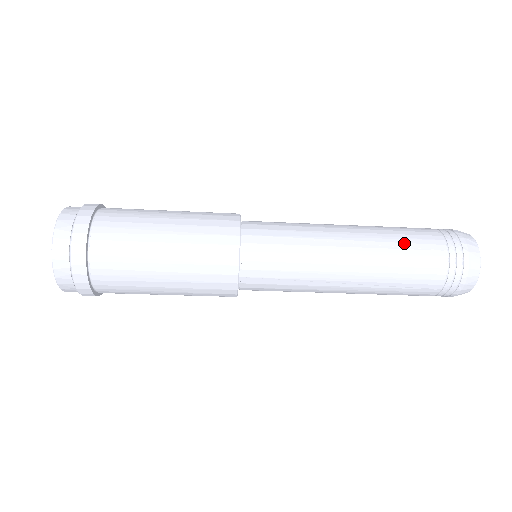
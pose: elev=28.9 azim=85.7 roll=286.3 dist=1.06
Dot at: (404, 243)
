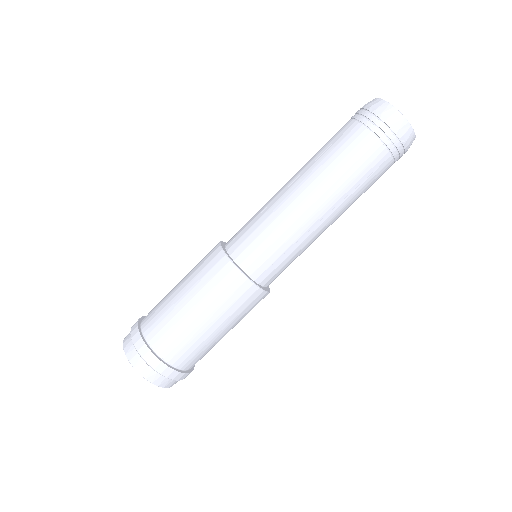
Dot at: occluded
